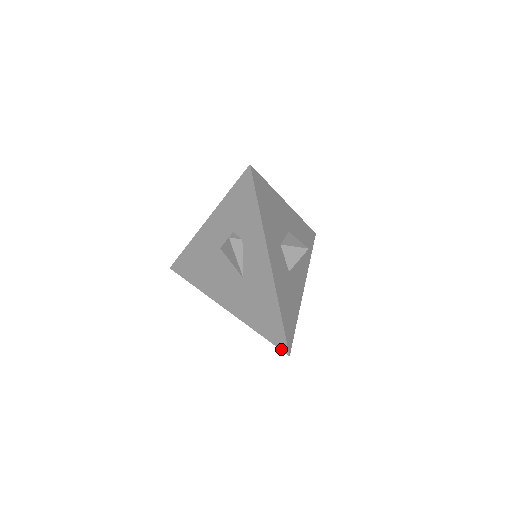
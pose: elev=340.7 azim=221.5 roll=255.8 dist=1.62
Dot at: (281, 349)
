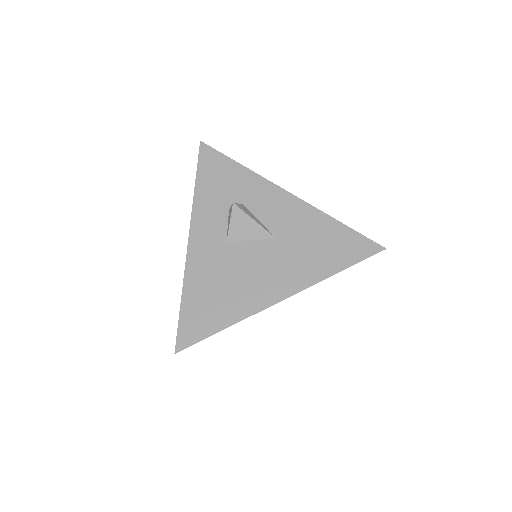
Dot at: (374, 254)
